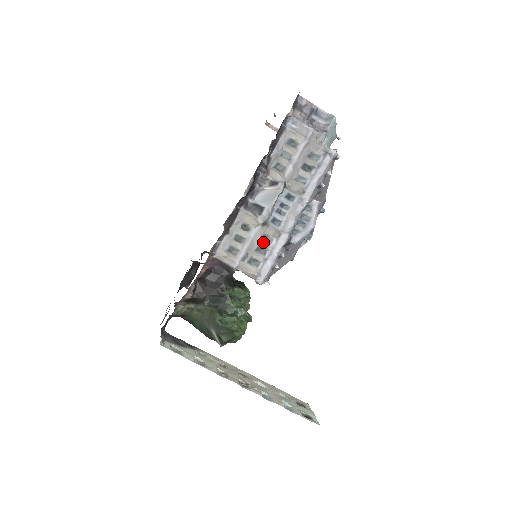
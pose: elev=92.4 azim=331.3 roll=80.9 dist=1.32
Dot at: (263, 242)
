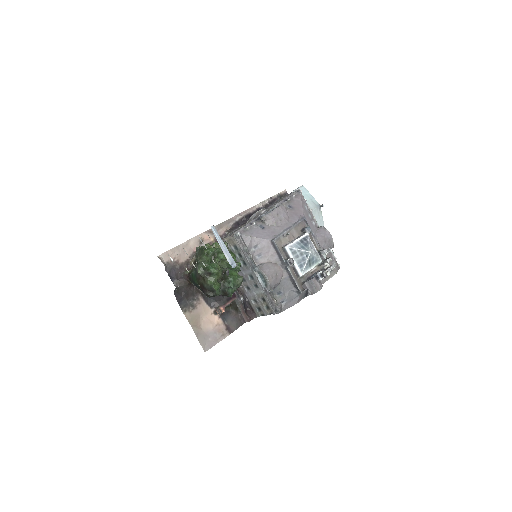
Dot at: occluded
